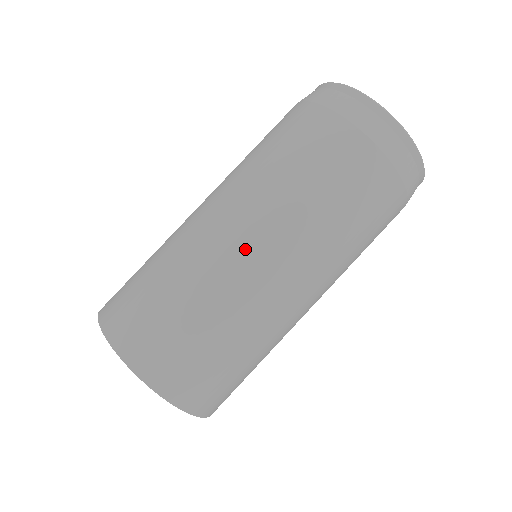
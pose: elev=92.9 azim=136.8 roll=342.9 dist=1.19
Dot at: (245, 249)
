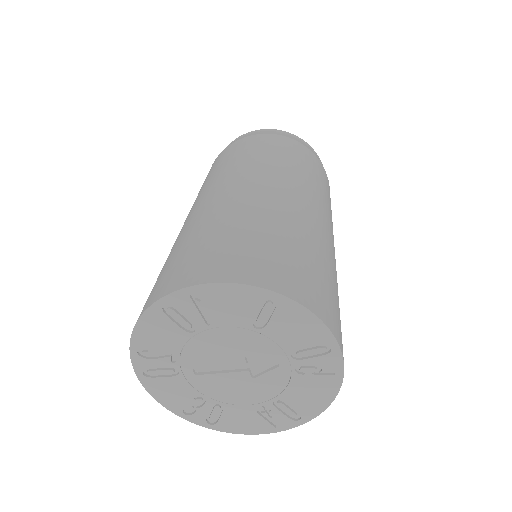
Dot at: (225, 190)
